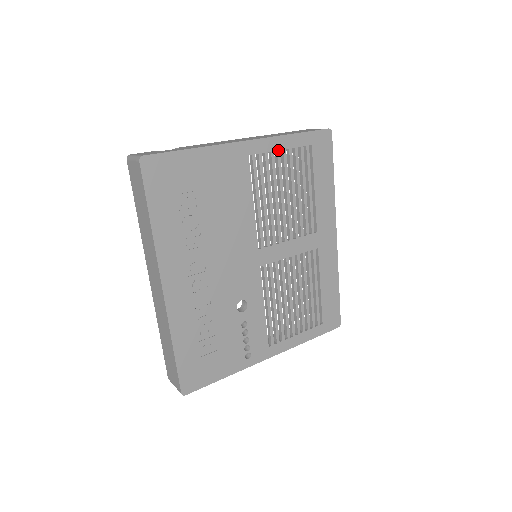
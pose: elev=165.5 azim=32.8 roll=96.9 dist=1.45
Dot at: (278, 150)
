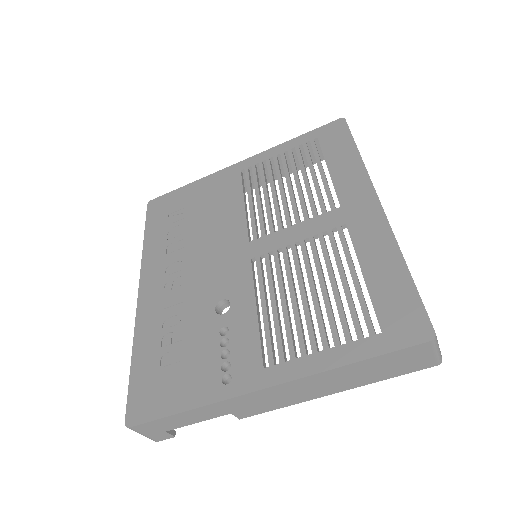
Dot at: (274, 156)
